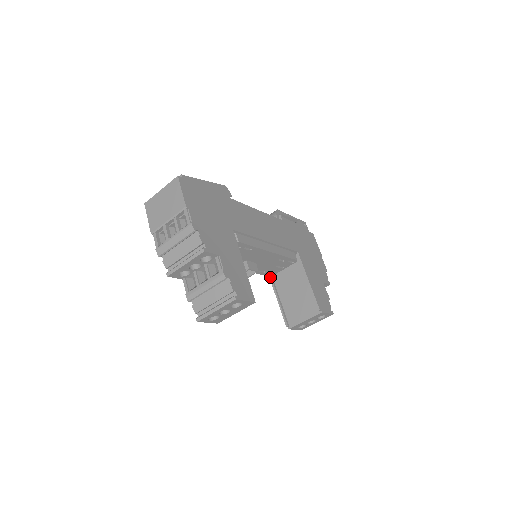
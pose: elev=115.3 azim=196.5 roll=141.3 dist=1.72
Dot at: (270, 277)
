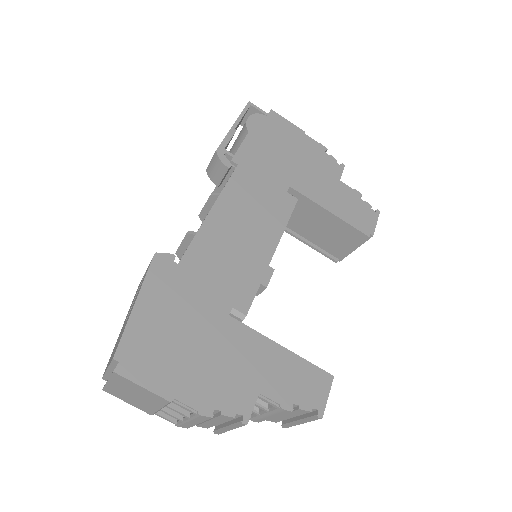
Dot at: occluded
